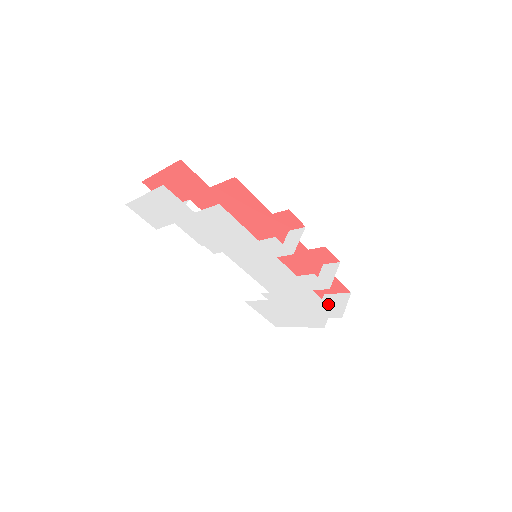
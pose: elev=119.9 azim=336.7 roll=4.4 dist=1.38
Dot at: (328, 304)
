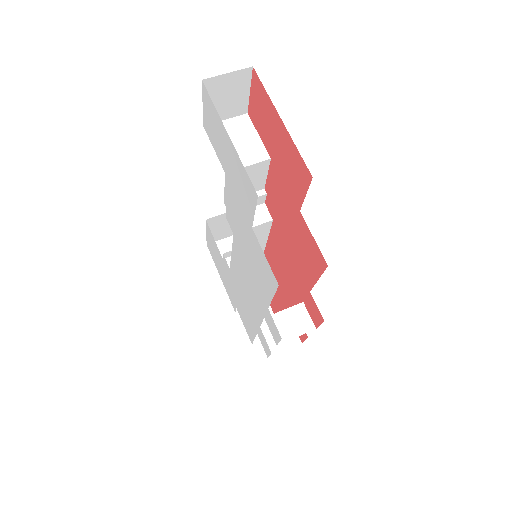
Dot at: occluded
